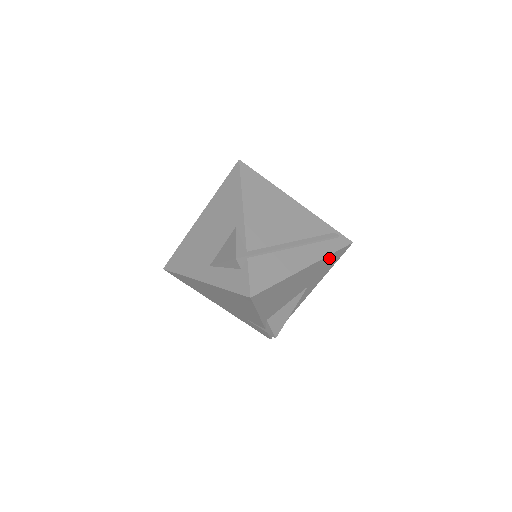
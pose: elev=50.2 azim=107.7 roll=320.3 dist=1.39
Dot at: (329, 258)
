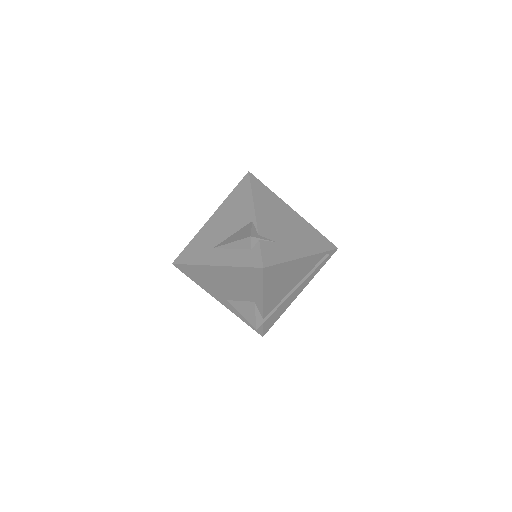
Dot at: occluded
